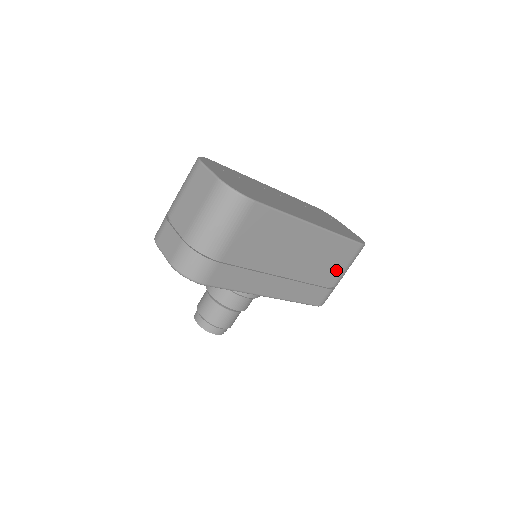
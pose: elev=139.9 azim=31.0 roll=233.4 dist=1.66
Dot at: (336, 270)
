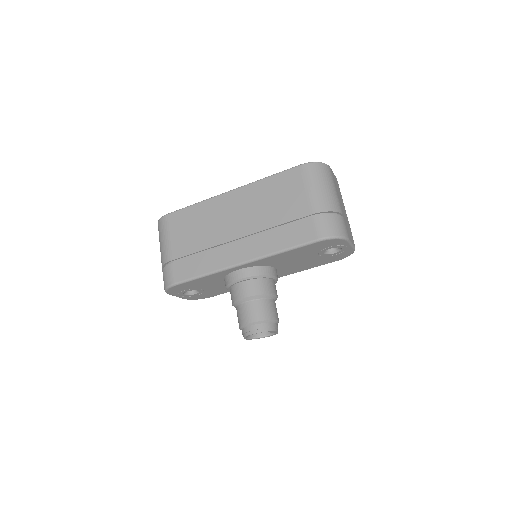
Dot at: (297, 200)
